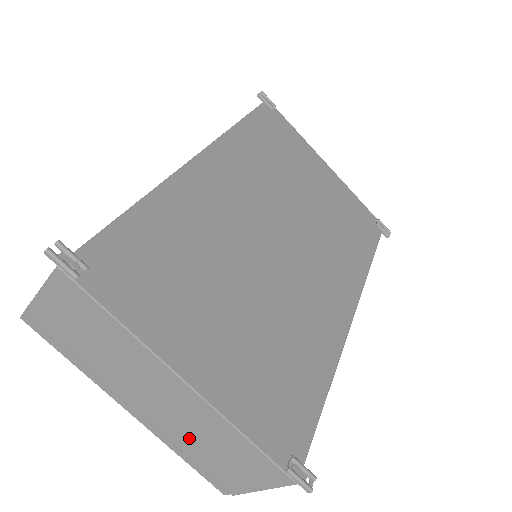
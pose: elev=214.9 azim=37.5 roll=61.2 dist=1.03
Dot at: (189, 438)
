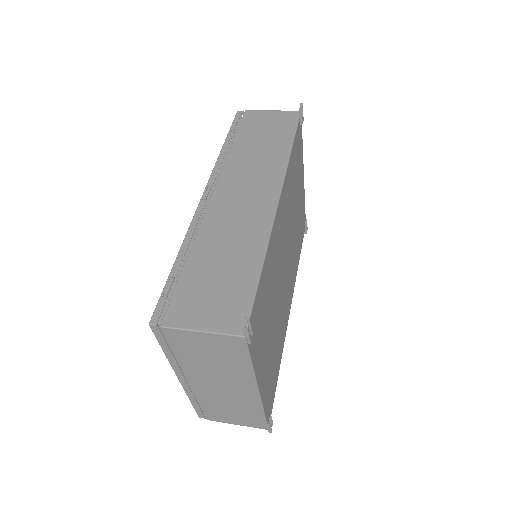
Dot at: (217, 401)
